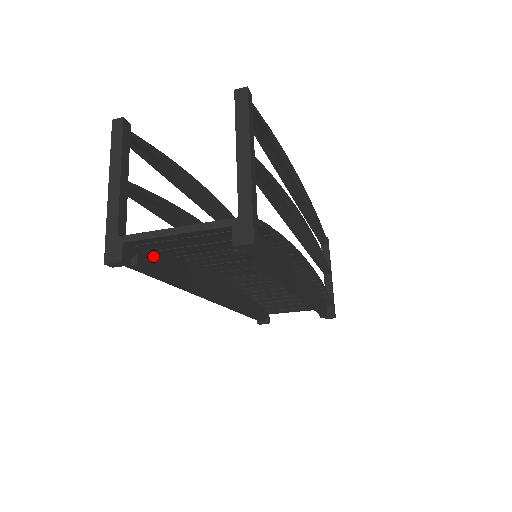
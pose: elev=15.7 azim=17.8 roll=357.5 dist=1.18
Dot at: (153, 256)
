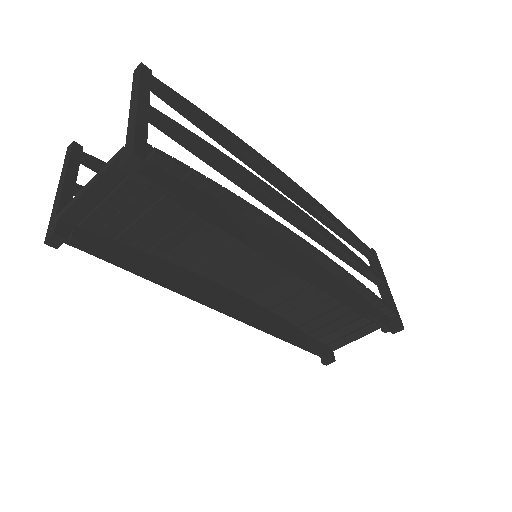
Dot at: (106, 242)
